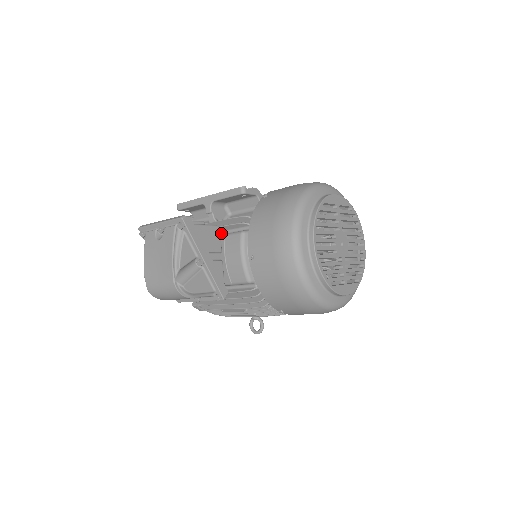
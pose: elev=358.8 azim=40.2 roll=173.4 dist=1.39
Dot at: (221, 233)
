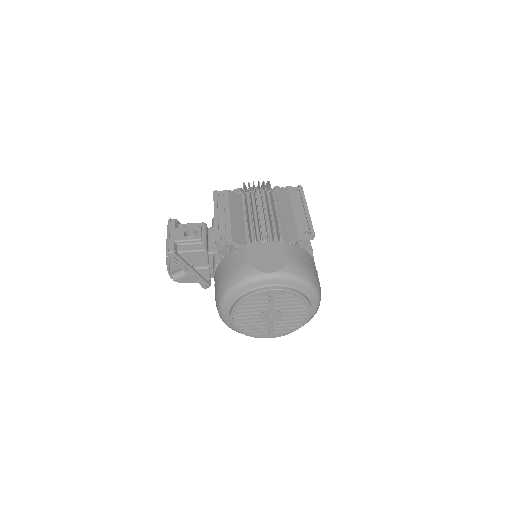
Dot at: occluded
